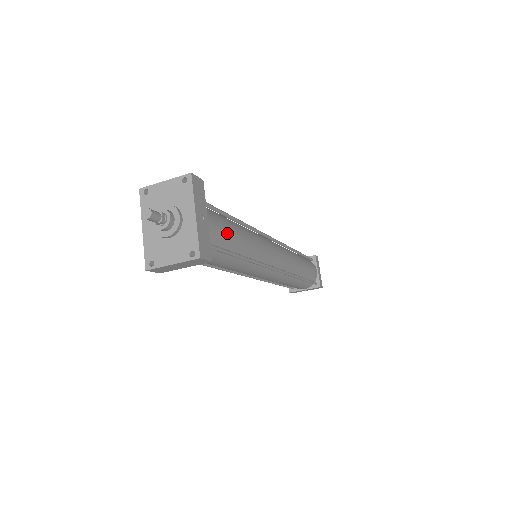
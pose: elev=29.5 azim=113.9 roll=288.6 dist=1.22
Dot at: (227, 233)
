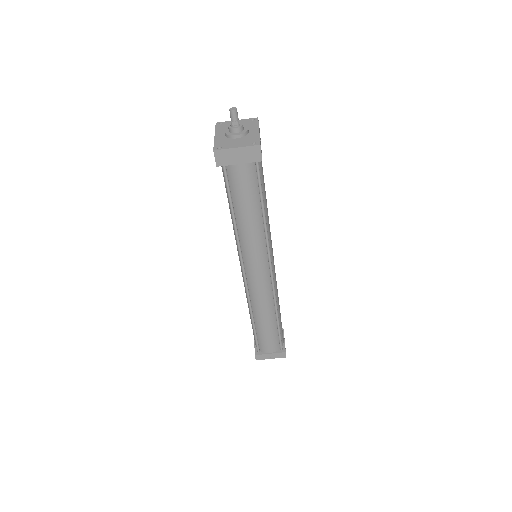
Dot at: (263, 177)
